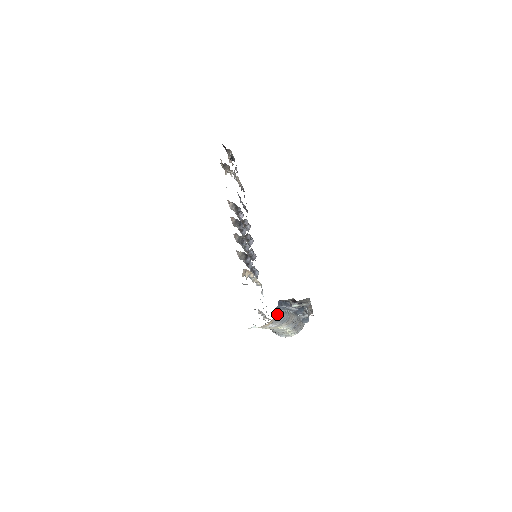
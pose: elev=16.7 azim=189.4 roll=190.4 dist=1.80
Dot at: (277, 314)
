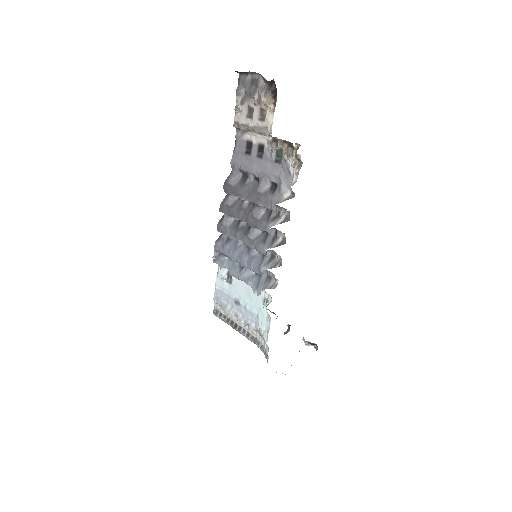
Dot at: occluded
